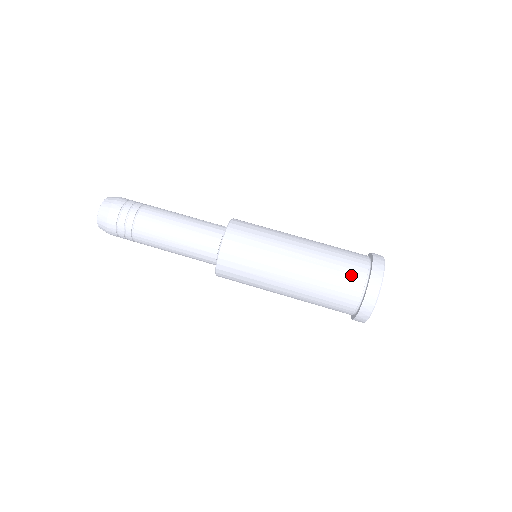
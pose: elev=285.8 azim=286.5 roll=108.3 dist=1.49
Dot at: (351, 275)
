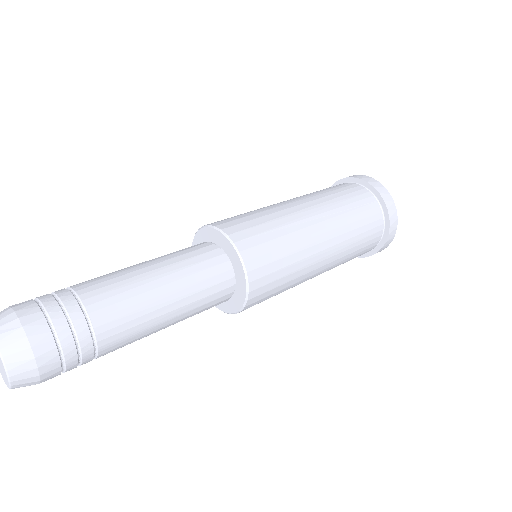
Dot at: occluded
